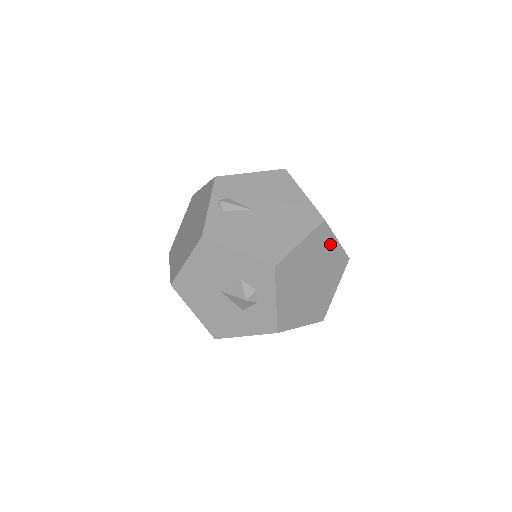
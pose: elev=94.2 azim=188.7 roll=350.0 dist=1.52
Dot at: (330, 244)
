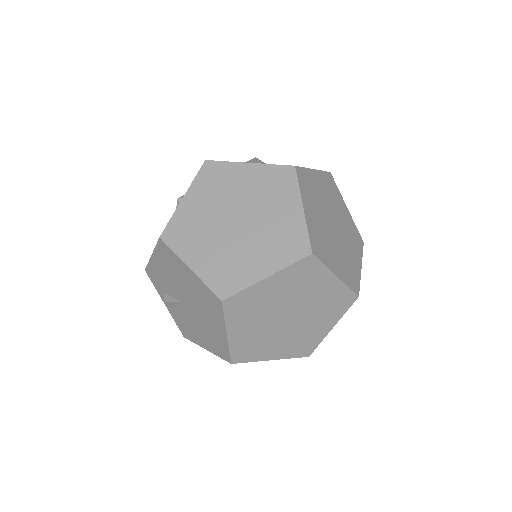
Dot at: (262, 290)
